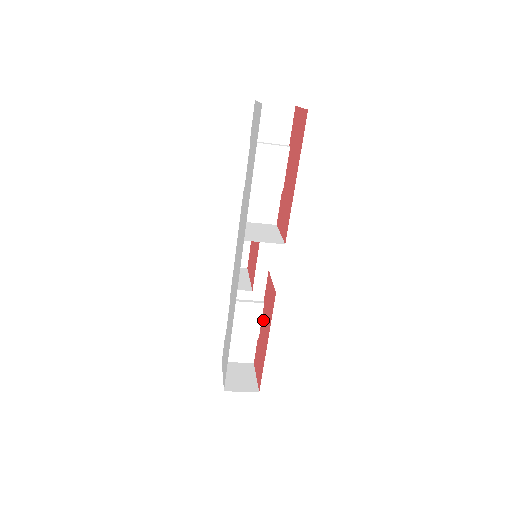
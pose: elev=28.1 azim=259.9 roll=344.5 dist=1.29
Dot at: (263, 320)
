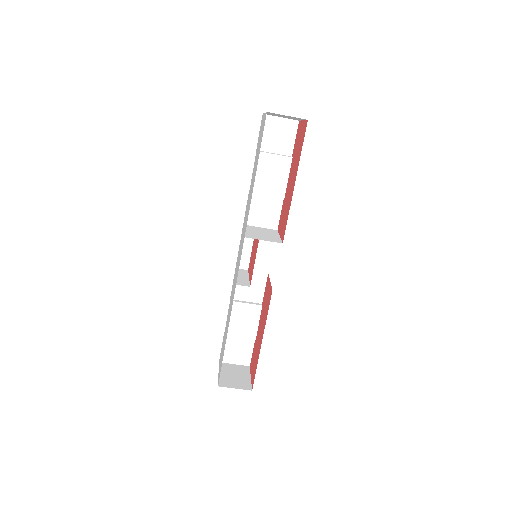
Dot at: (260, 321)
